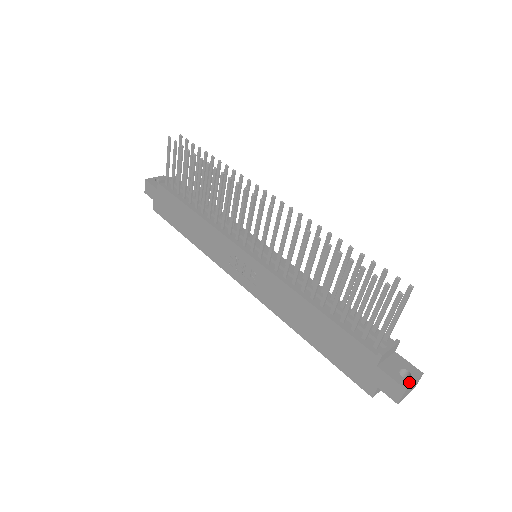
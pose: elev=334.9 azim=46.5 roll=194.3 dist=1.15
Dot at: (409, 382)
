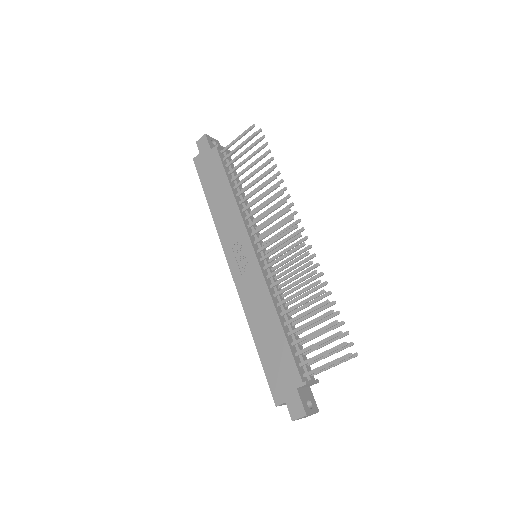
Dot at: (310, 412)
